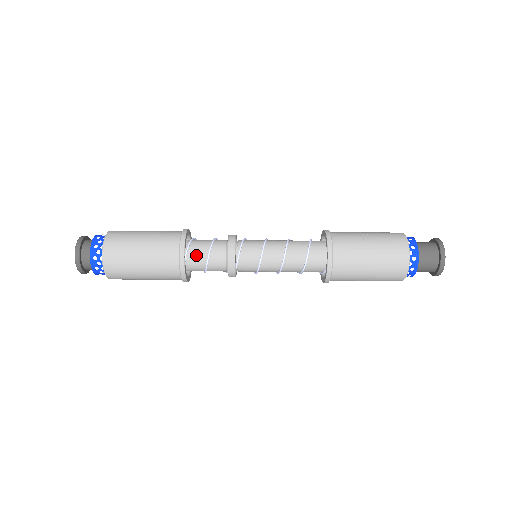
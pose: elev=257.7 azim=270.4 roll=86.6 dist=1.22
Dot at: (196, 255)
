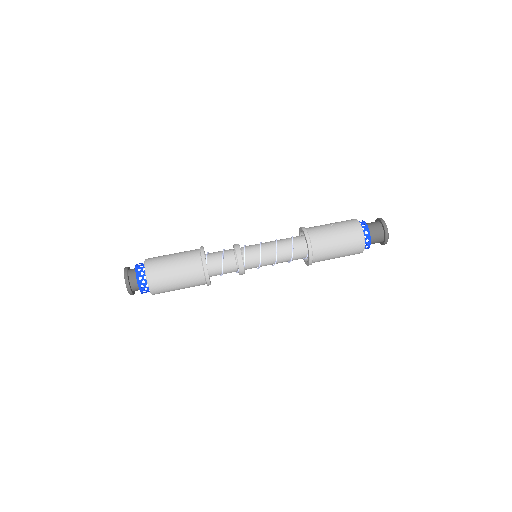
Dot at: (214, 262)
